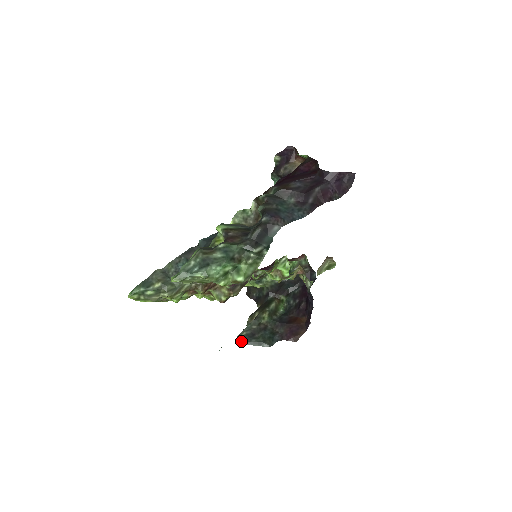
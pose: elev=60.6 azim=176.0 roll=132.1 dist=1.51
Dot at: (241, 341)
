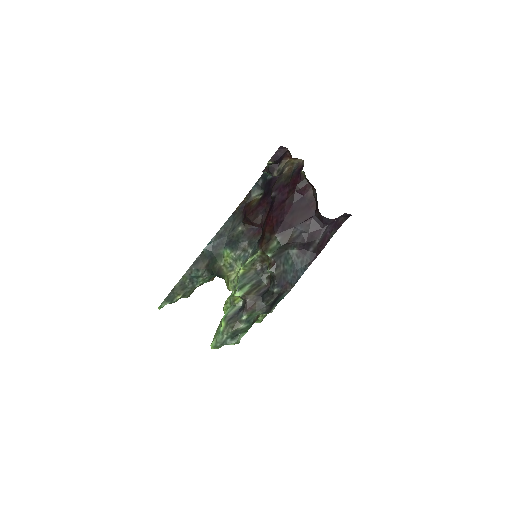
Dot at: occluded
